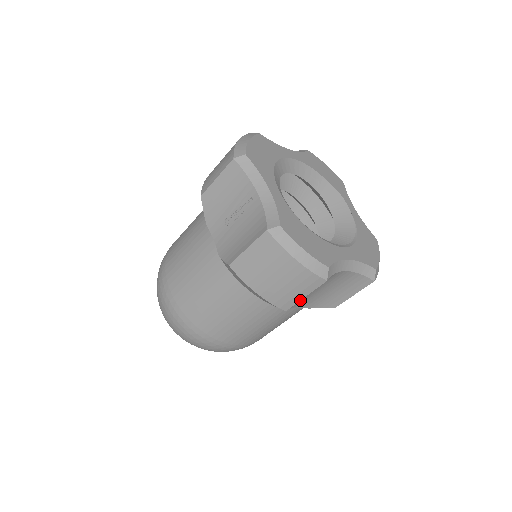
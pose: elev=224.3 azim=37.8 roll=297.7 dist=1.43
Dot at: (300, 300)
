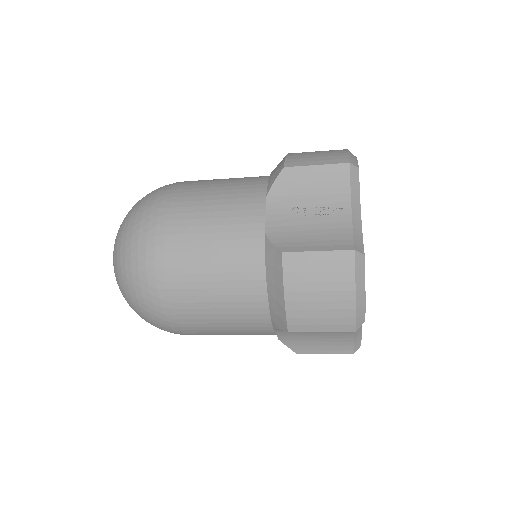
Dot at: (313, 331)
